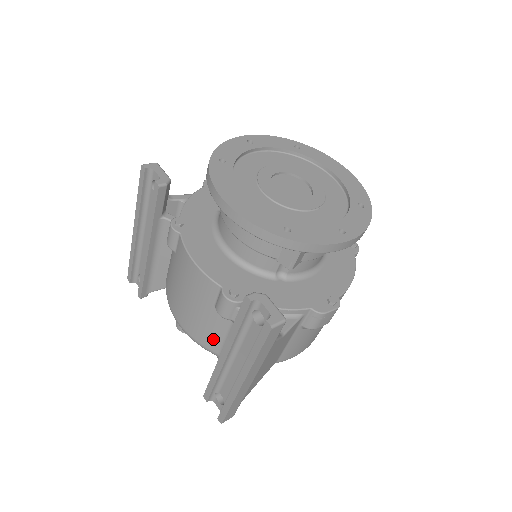
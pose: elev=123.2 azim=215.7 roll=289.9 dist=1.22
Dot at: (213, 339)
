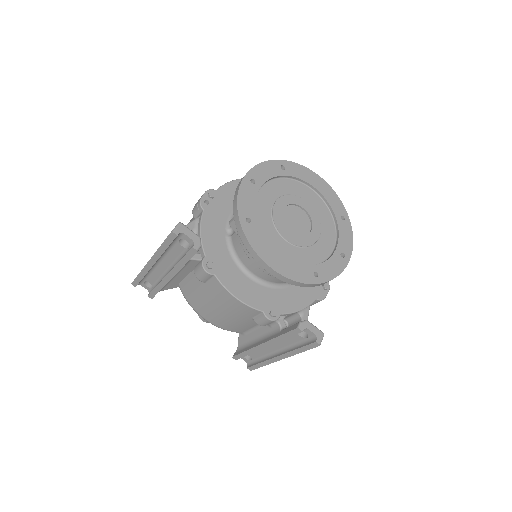
Dot at: (242, 329)
